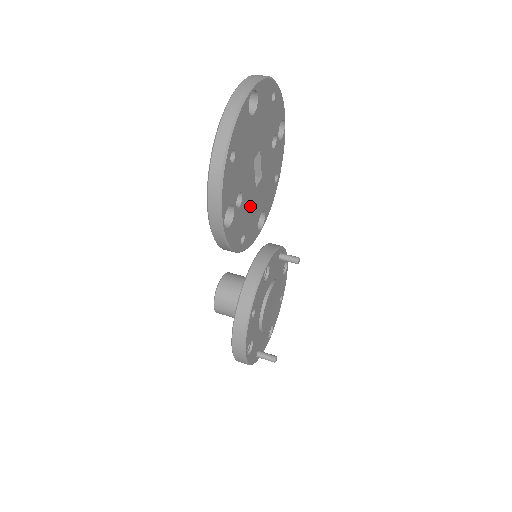
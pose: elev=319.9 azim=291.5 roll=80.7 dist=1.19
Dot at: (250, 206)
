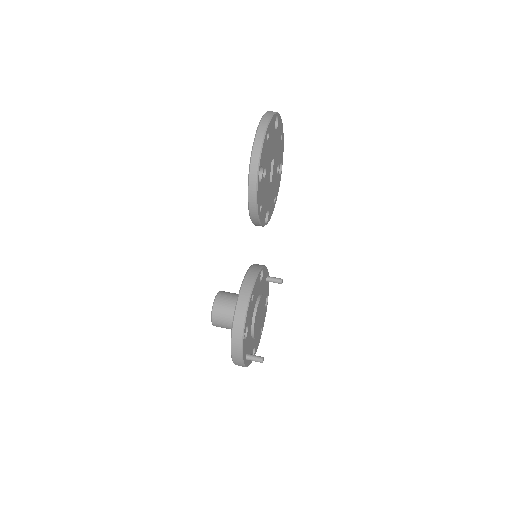
Dot at: (266, 191)
